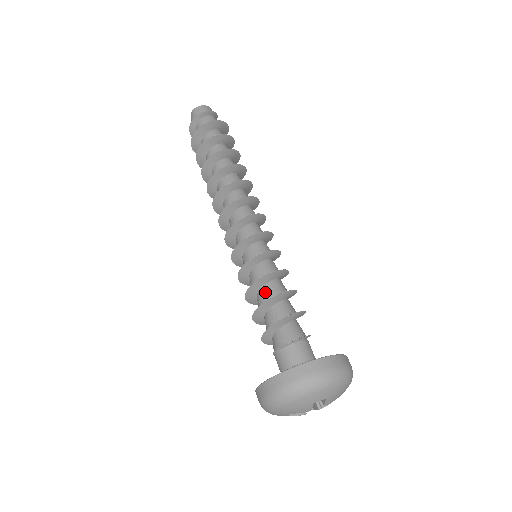
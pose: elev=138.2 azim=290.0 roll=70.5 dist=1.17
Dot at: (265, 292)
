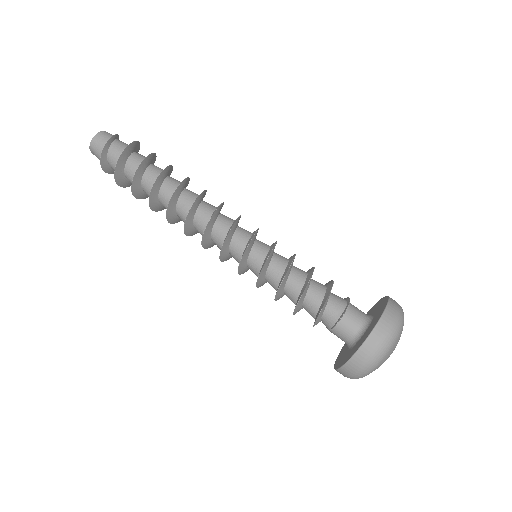
Dot at: (295, 280)
